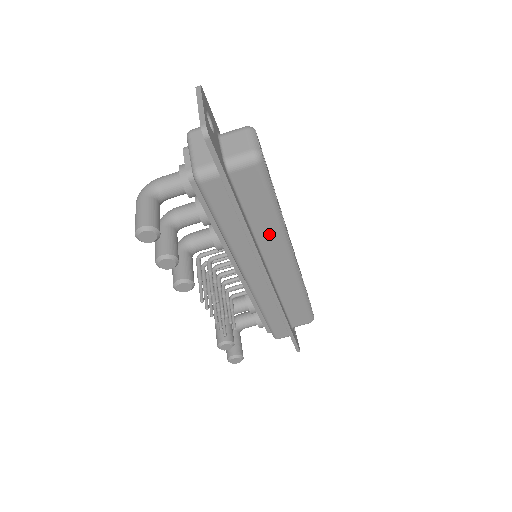
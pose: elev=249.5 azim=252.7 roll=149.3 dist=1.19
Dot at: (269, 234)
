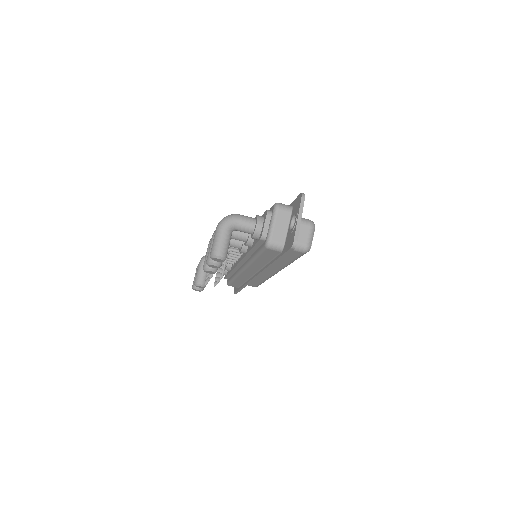
Dot at: (277, 265)
